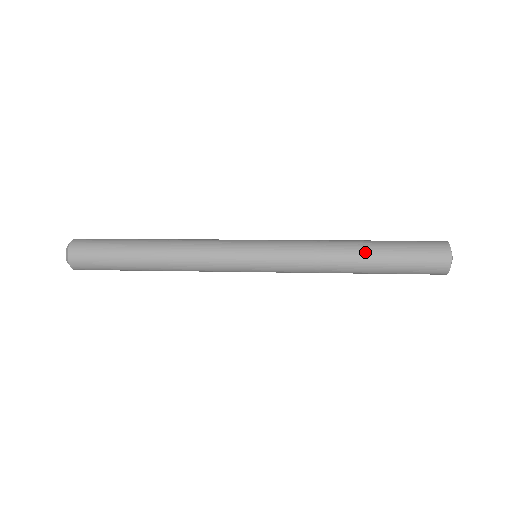
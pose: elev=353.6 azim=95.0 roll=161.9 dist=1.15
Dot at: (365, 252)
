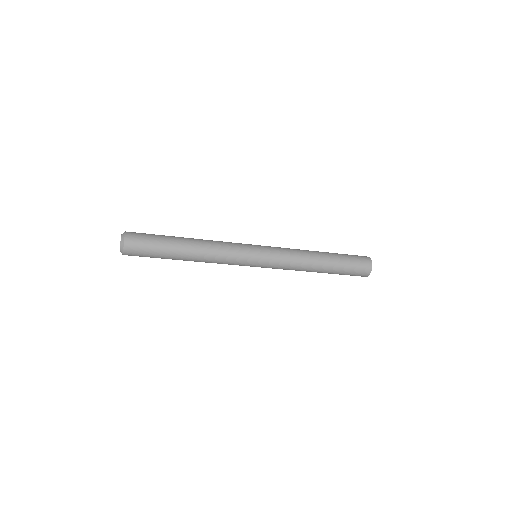
Dot at: occluded
